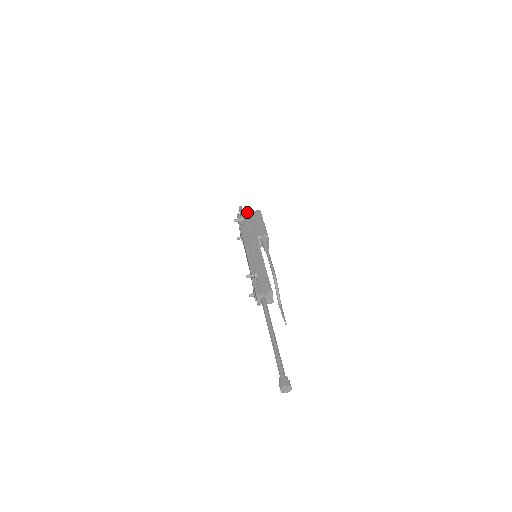
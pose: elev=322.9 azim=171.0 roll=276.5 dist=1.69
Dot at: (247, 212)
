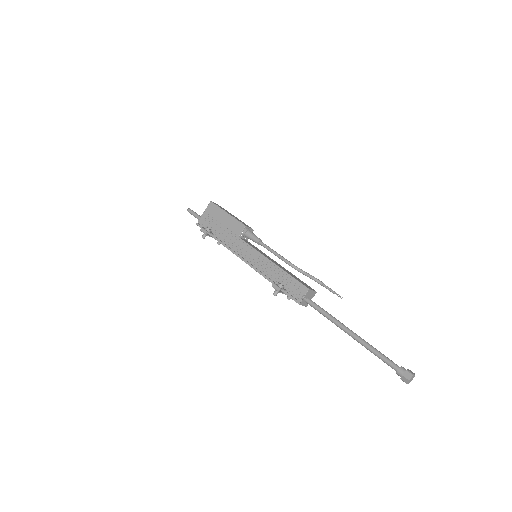
Dot at: (202, 215)
